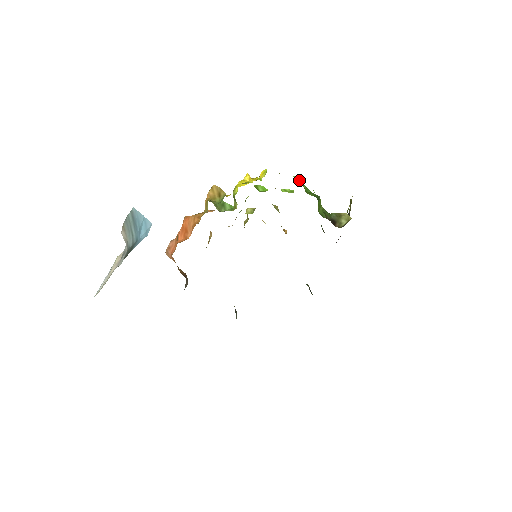
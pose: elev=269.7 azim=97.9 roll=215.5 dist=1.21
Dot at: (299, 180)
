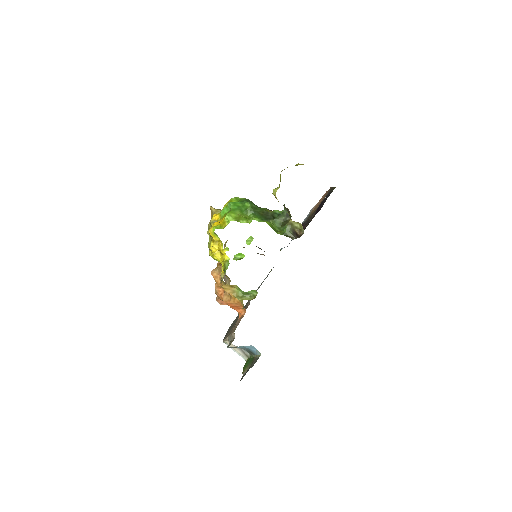
Dot at: (233, 215)
